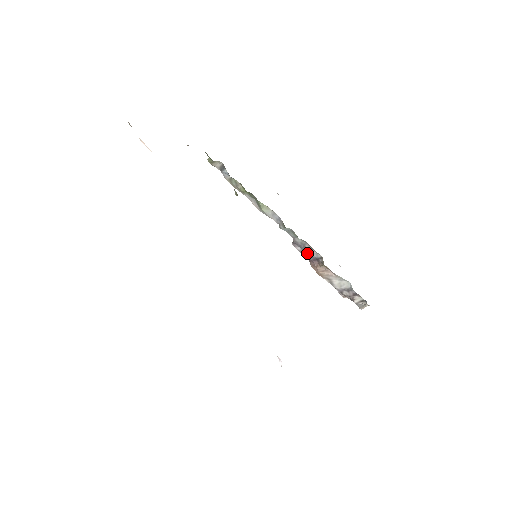
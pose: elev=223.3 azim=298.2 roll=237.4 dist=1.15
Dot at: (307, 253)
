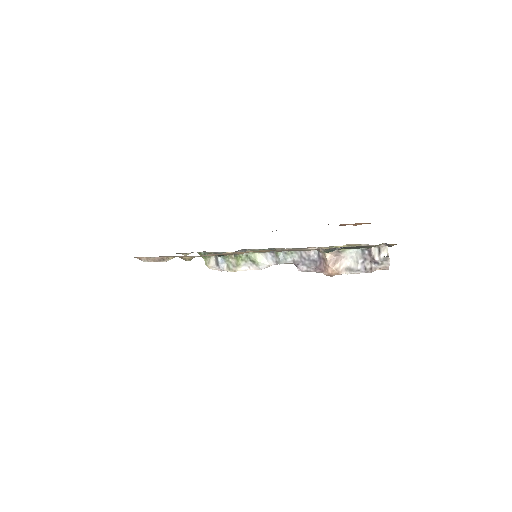
Dot at: (311, 263)
